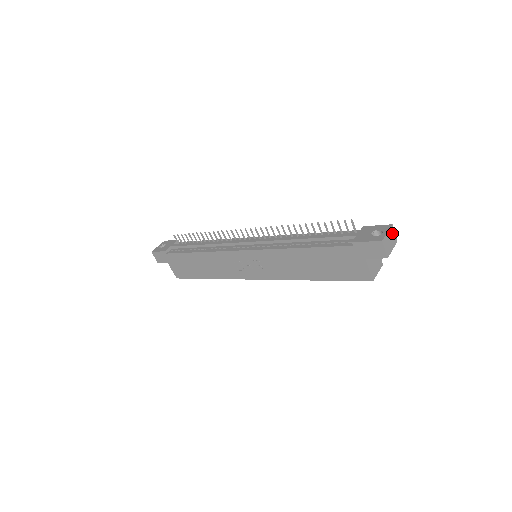
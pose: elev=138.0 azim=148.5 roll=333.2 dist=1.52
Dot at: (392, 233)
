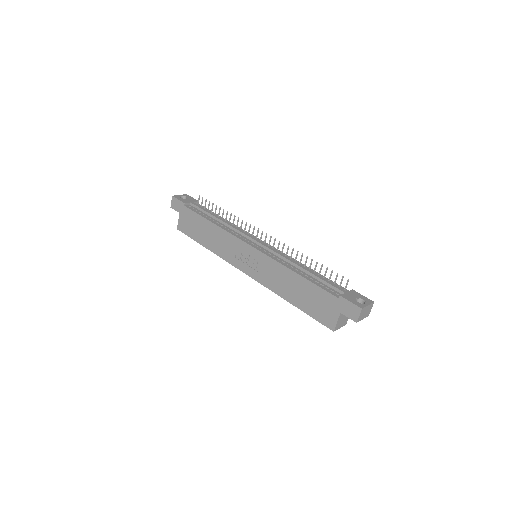
Dot at: (370, 308)
